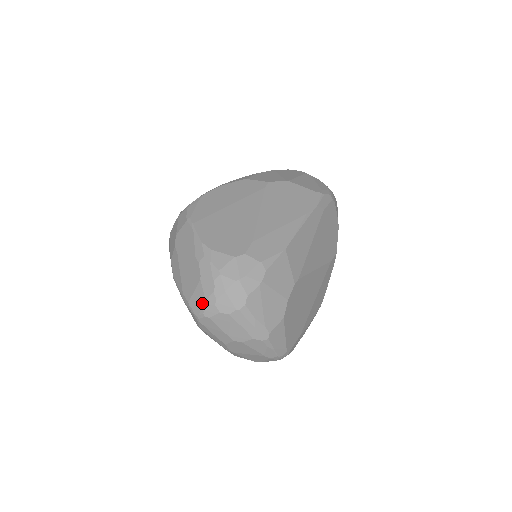
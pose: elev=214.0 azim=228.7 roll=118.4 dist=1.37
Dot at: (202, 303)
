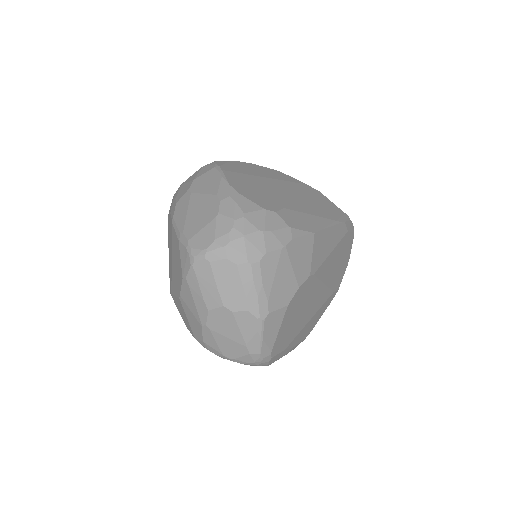
Dot at: (209, 242)
